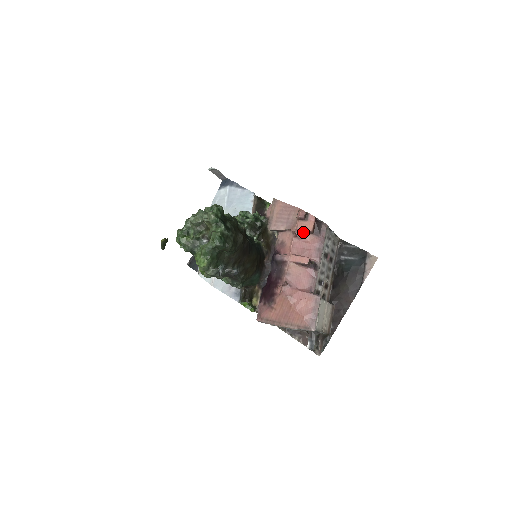
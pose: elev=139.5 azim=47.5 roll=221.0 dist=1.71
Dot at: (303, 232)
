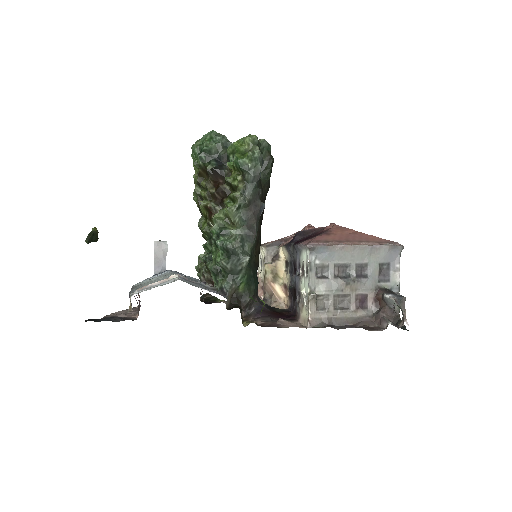
Dot at: occluded
